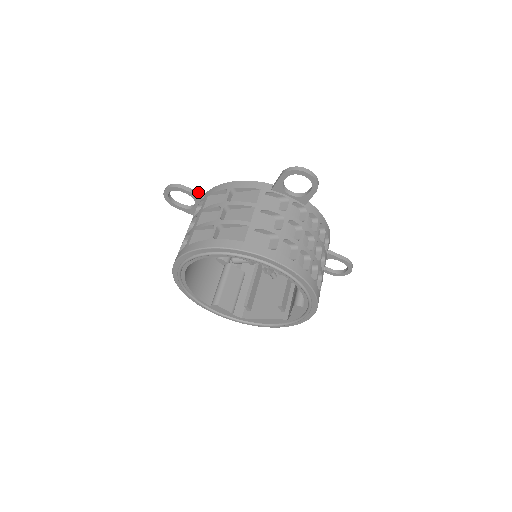
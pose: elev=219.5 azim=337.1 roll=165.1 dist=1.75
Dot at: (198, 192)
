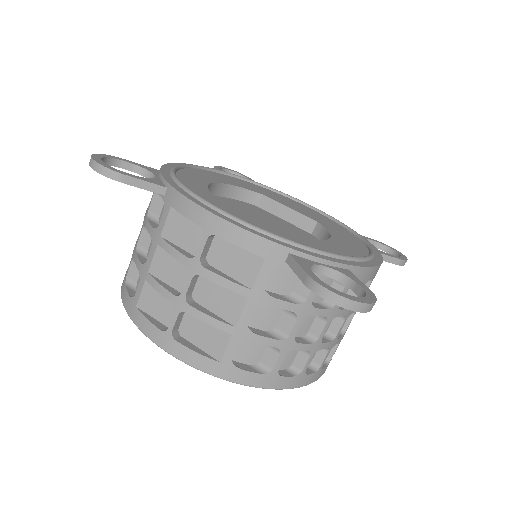
Dot at: (153, 184)
